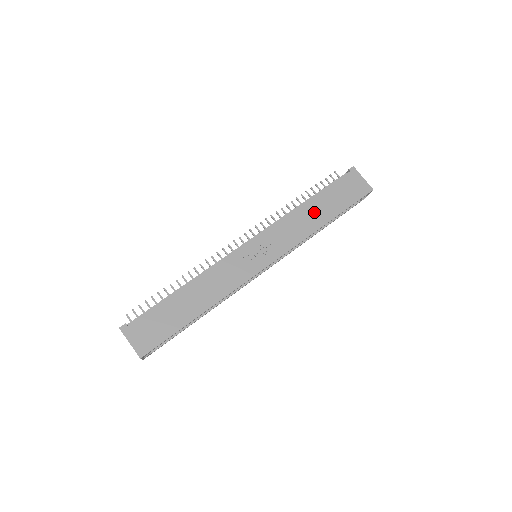
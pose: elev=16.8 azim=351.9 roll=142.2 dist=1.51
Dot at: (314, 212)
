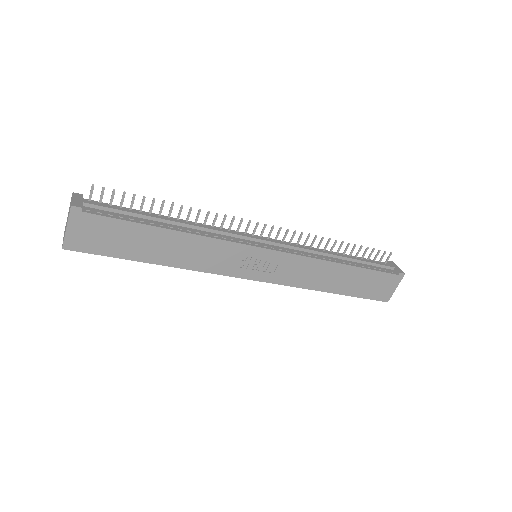
Dot at: (336, 277)
